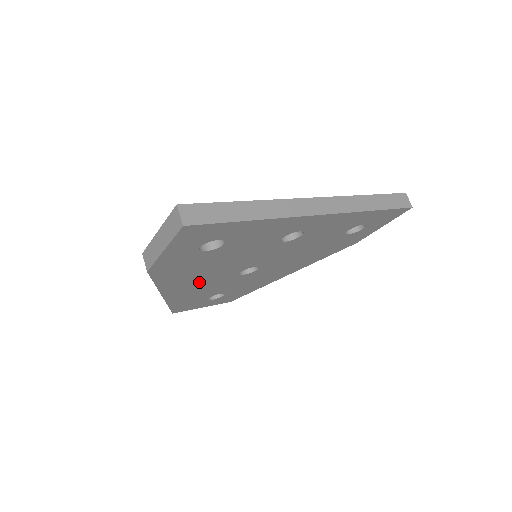
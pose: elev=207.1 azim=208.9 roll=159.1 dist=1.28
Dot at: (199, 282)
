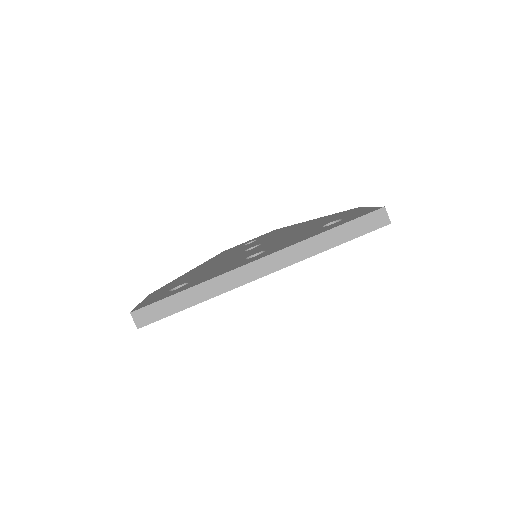
Dot at: occluded
